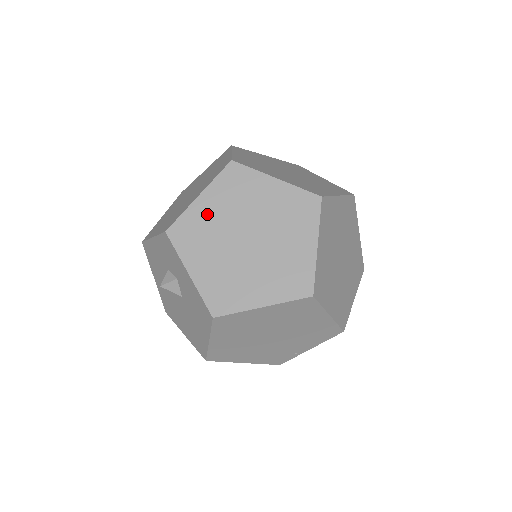
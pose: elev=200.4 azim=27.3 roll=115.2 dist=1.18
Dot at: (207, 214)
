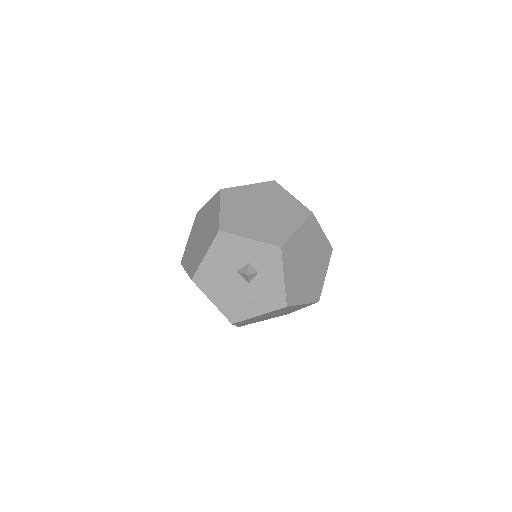
Dot at: (298, 242)
